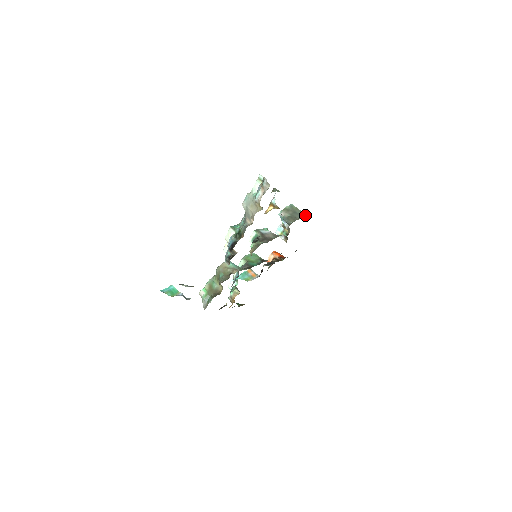
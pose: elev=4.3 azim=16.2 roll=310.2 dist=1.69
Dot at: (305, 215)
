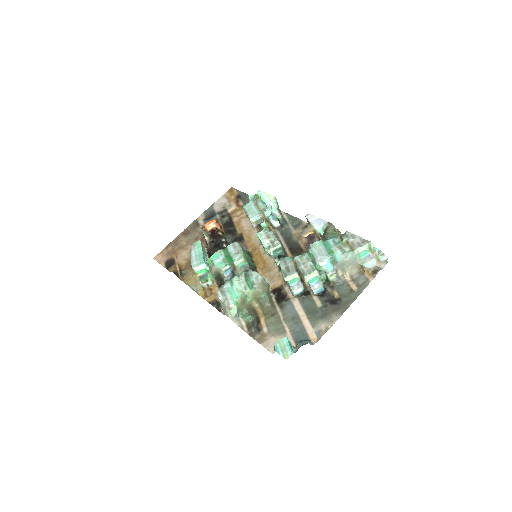
Dot at: (280, 210)
